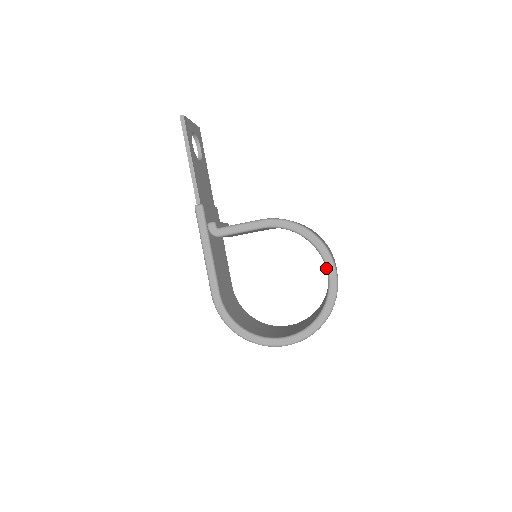
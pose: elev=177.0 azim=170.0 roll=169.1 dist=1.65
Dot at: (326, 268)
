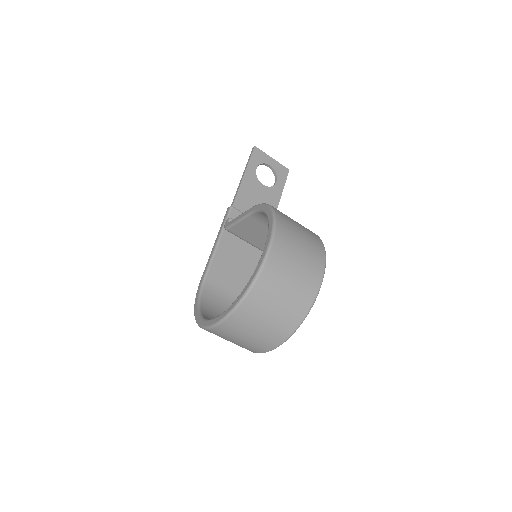
Dot at: (266, 242)
